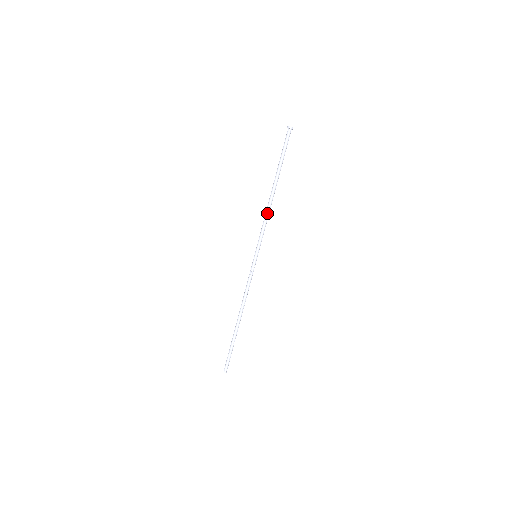
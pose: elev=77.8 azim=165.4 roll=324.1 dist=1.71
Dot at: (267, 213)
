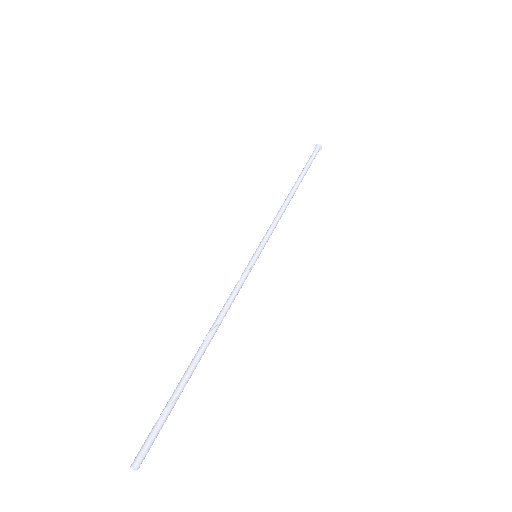
Dot at: (281, 209)
